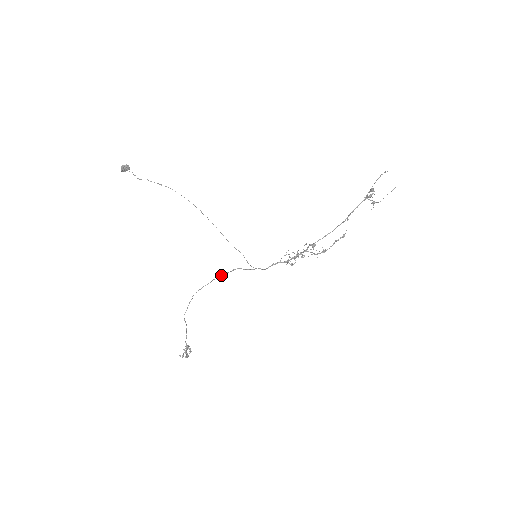
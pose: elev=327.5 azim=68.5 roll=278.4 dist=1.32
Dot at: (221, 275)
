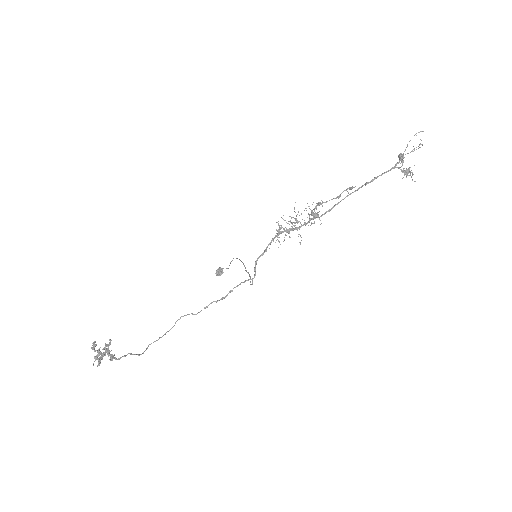
Dot at: (217, 301)
